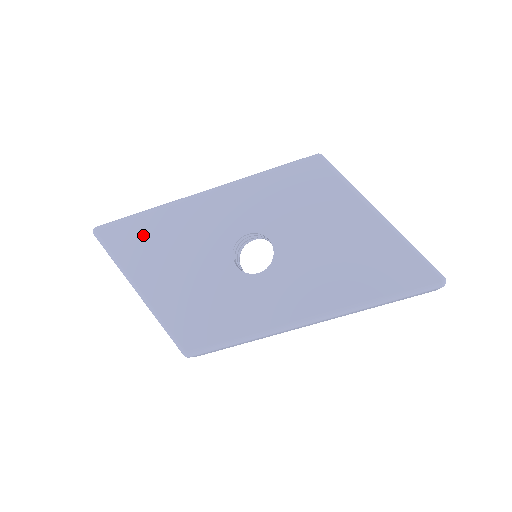
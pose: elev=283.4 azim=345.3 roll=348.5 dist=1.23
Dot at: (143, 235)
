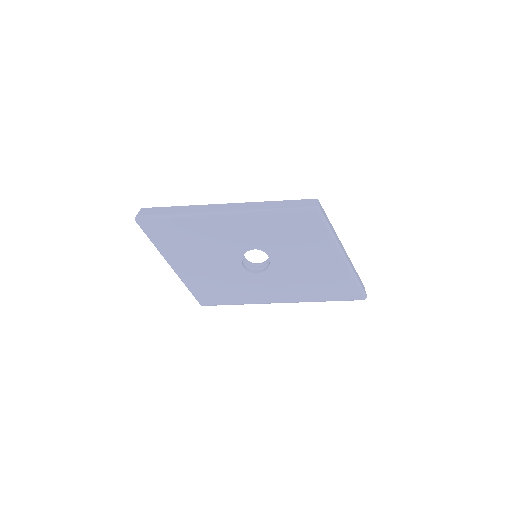
Dot at: (177, 233)
